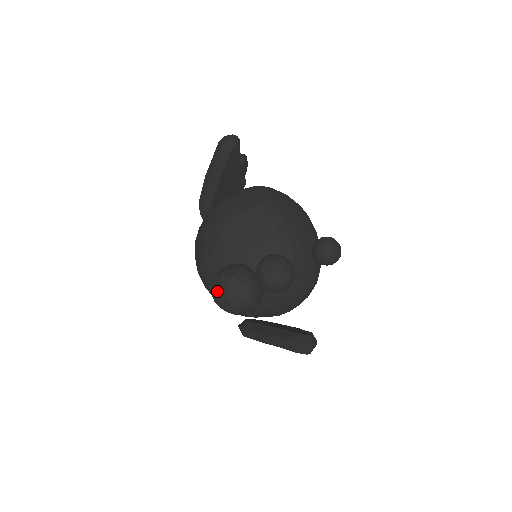
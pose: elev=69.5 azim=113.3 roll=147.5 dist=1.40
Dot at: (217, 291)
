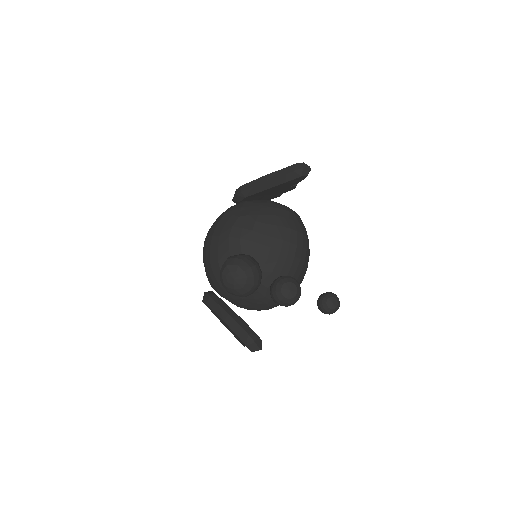
Dot at: (232, 268)
